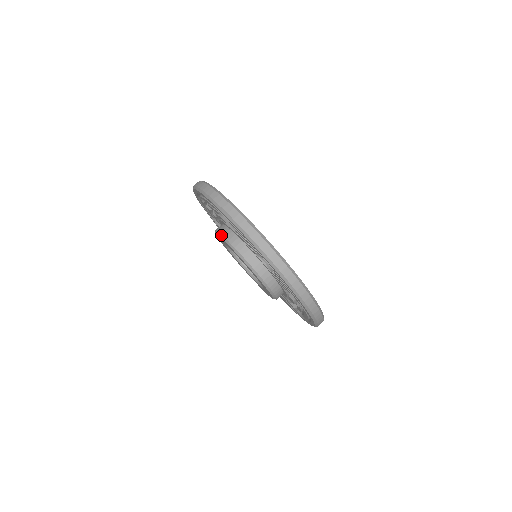
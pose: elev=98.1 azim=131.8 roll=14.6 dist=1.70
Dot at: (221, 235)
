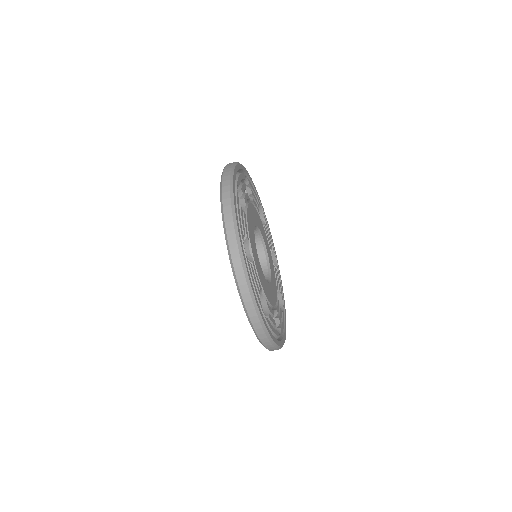
Dot at: occluded
